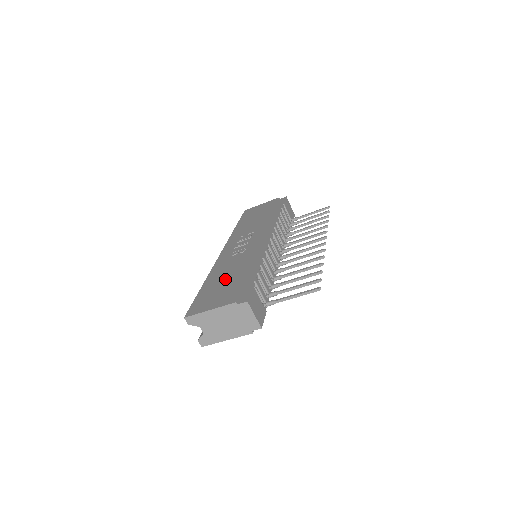
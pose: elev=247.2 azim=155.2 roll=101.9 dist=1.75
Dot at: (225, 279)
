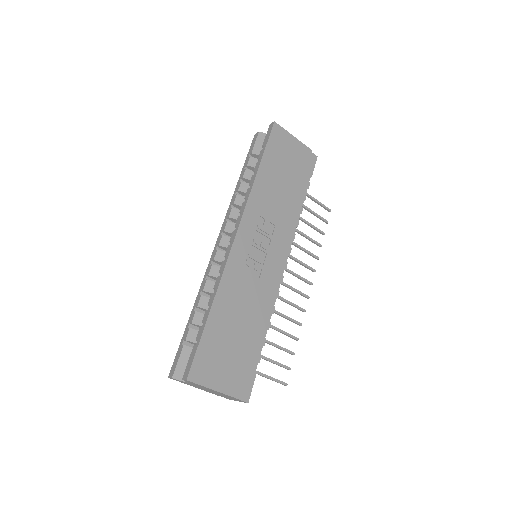
Dot at: (235, 329)
